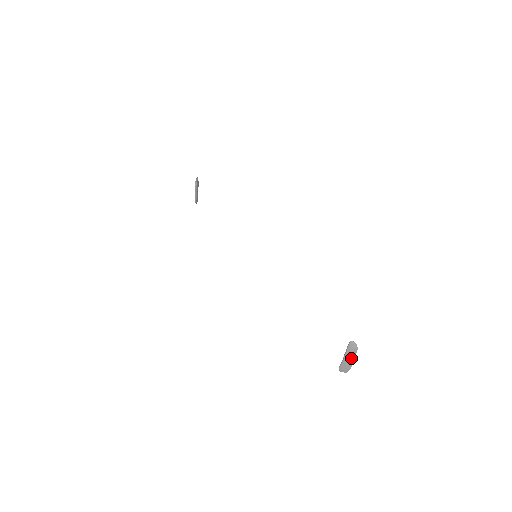
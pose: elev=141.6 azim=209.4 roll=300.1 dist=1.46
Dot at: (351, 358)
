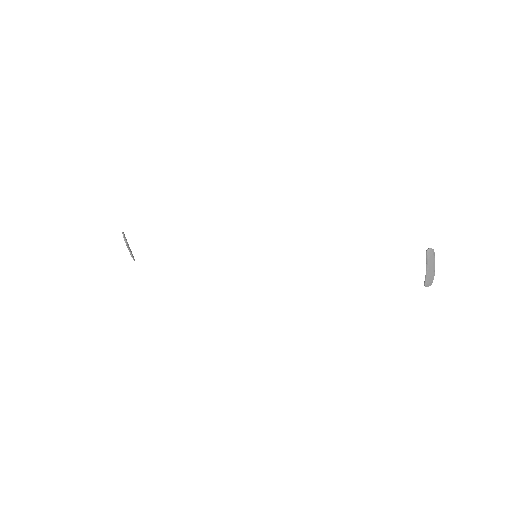
Dot at: (433, 266)
